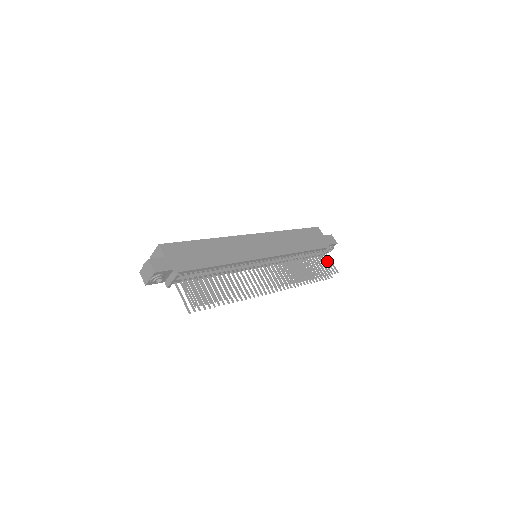
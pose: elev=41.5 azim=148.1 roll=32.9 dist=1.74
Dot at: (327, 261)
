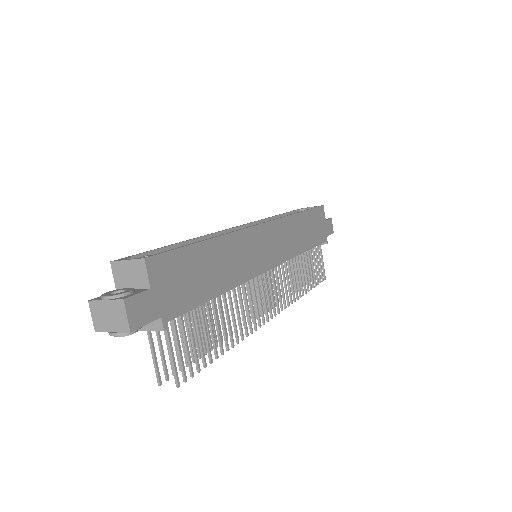
Dot at: (320, 261)
